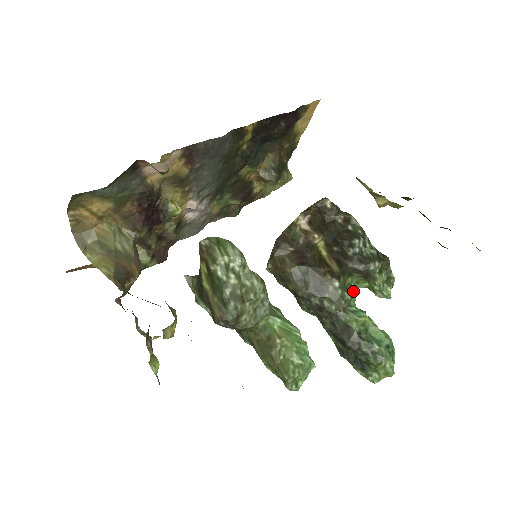
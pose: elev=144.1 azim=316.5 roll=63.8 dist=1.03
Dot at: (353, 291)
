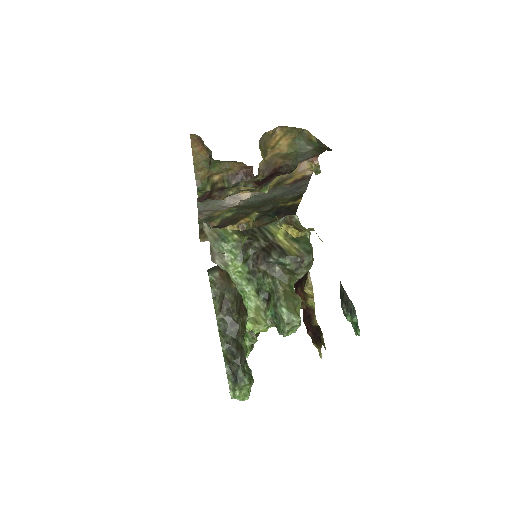
Dot at: occluded
